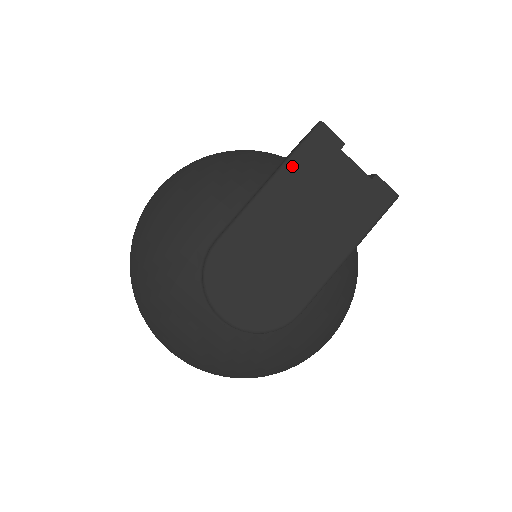
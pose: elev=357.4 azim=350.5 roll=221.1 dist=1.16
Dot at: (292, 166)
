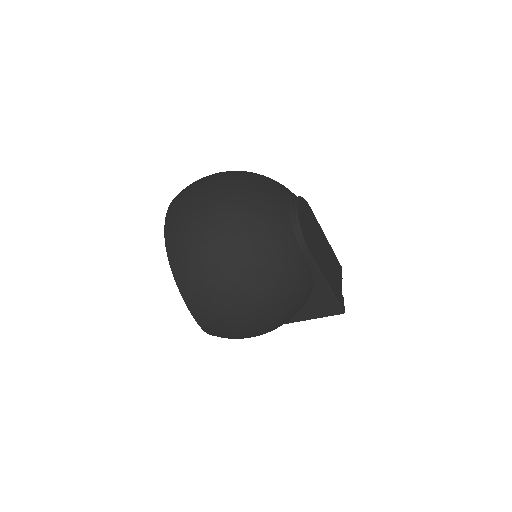
Dot at: (332, 250)
